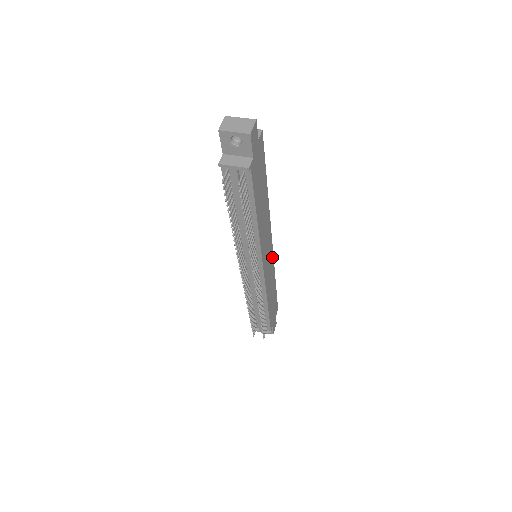
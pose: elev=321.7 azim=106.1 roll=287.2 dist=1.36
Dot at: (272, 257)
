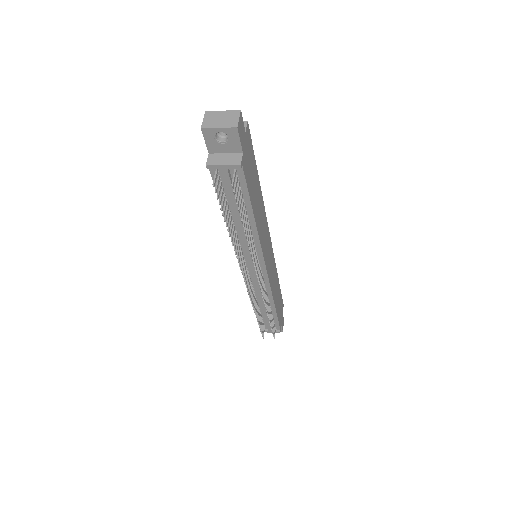
Dot at: (272, 254)
